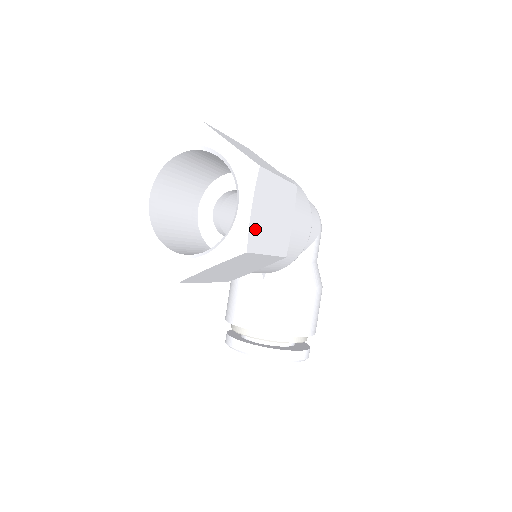
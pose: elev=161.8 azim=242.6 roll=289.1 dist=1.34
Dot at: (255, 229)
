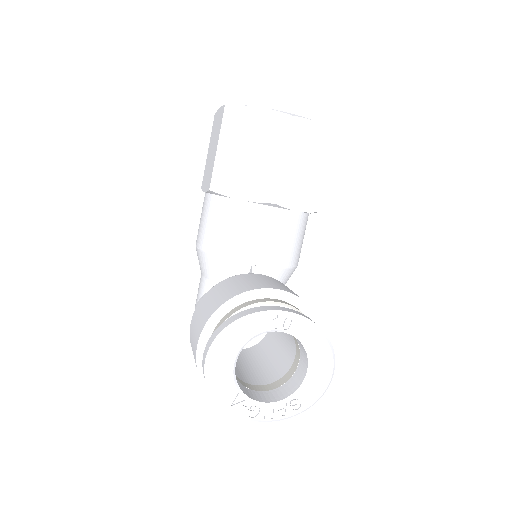
Dot at: occluded
